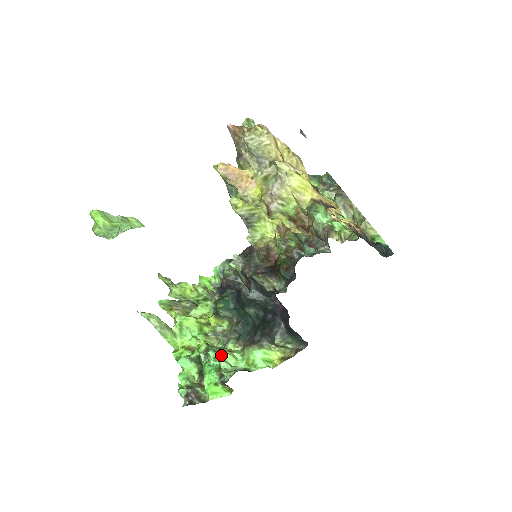
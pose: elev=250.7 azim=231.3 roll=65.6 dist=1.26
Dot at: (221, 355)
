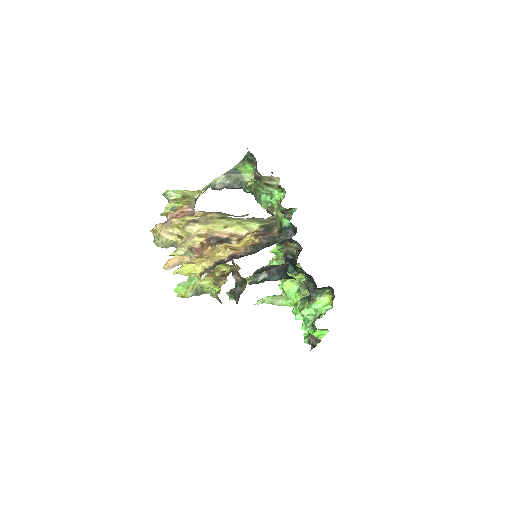
Dot at: (303, 313)
